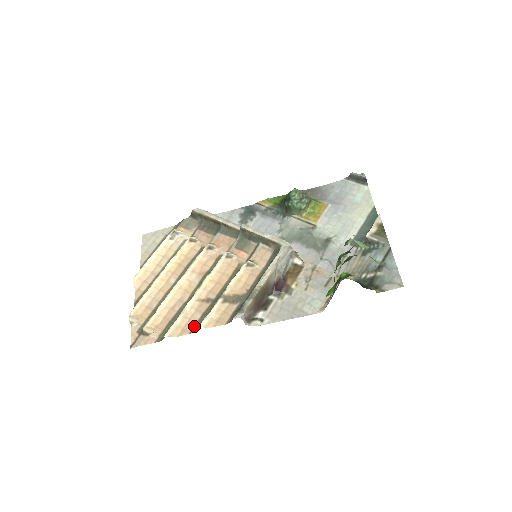
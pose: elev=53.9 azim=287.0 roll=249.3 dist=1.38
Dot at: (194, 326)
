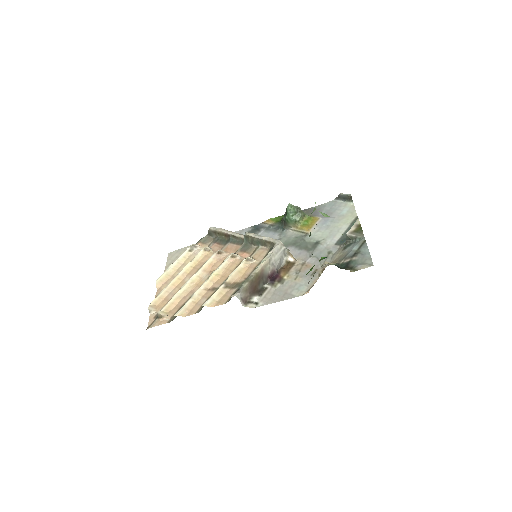
Dot at: (200, 308)
